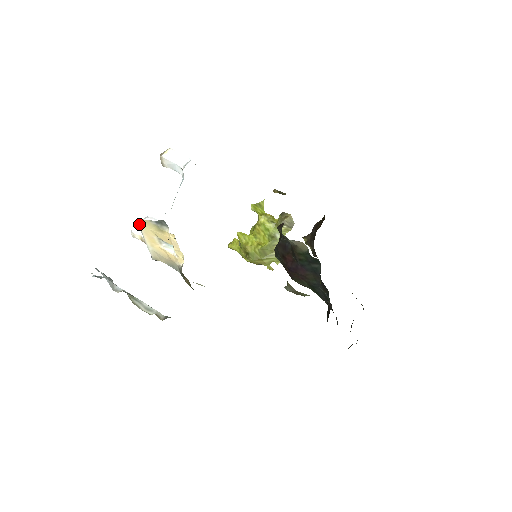
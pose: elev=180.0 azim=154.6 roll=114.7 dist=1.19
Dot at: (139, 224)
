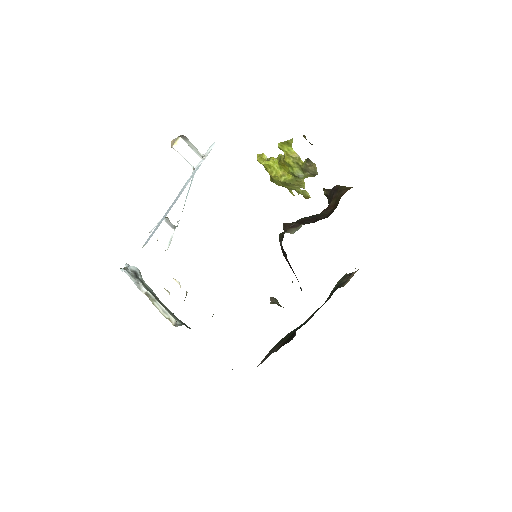
Dot at: occluded
